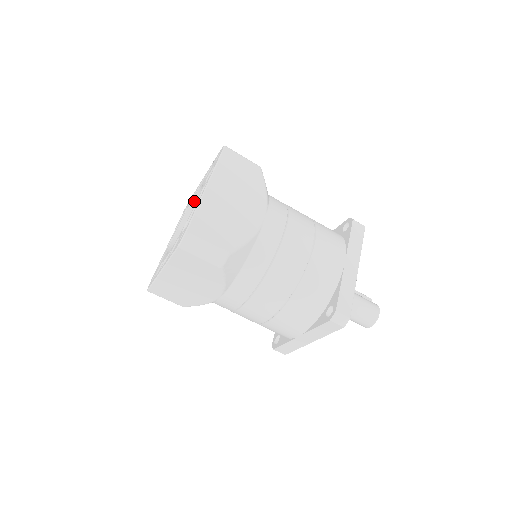
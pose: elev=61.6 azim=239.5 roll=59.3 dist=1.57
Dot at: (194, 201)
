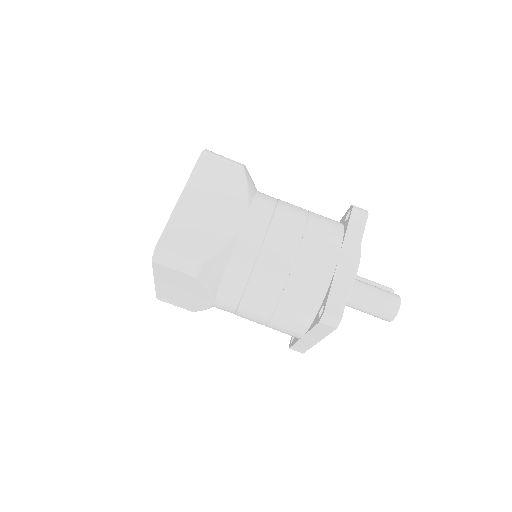
Dot at: occluded
